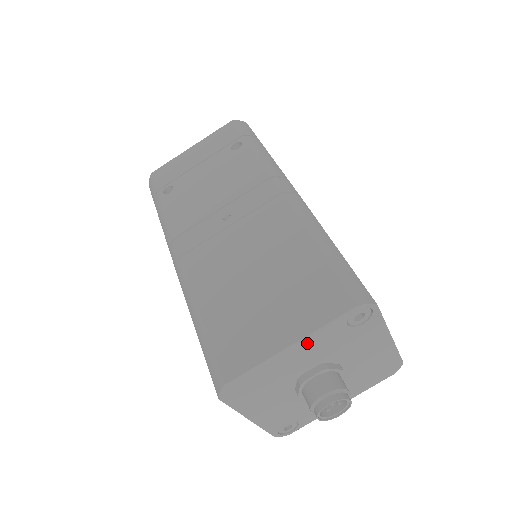
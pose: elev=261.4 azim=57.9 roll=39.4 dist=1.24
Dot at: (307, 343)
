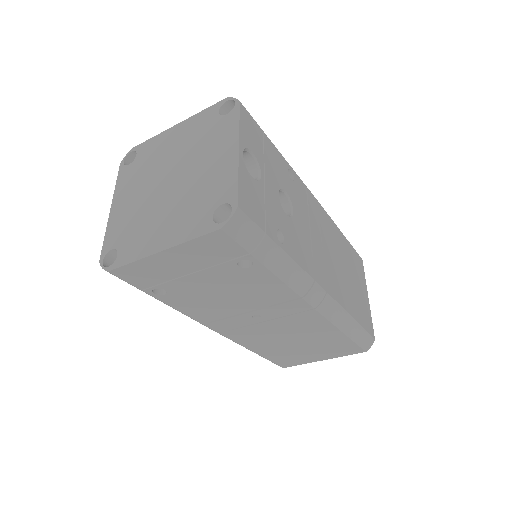
Dot at: occluded
